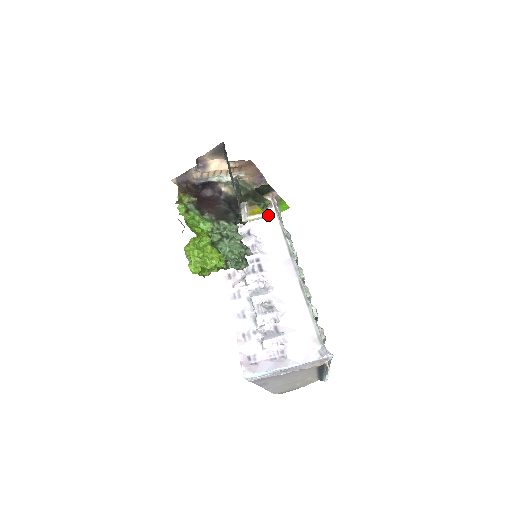
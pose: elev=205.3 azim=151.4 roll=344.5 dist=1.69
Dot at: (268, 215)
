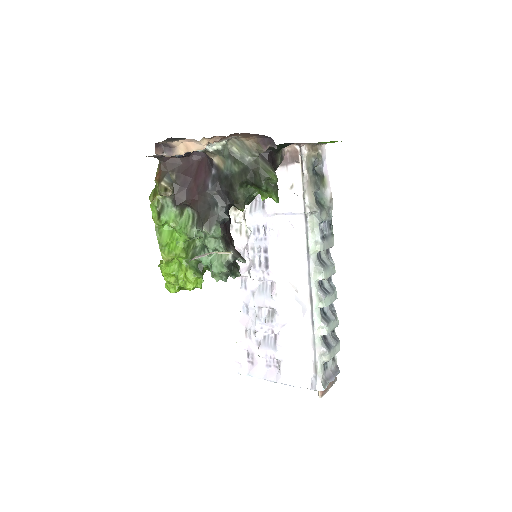
Dot at: (275, 199)
